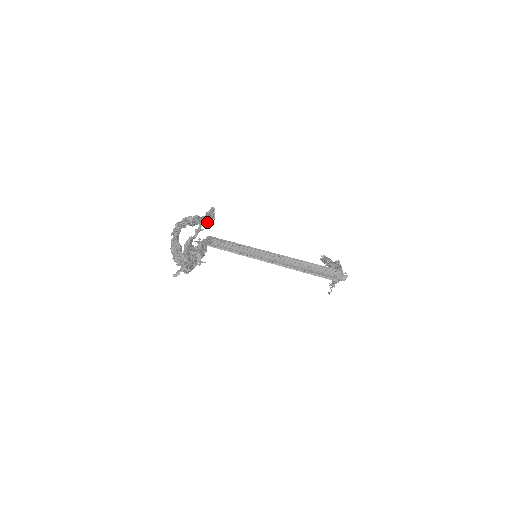
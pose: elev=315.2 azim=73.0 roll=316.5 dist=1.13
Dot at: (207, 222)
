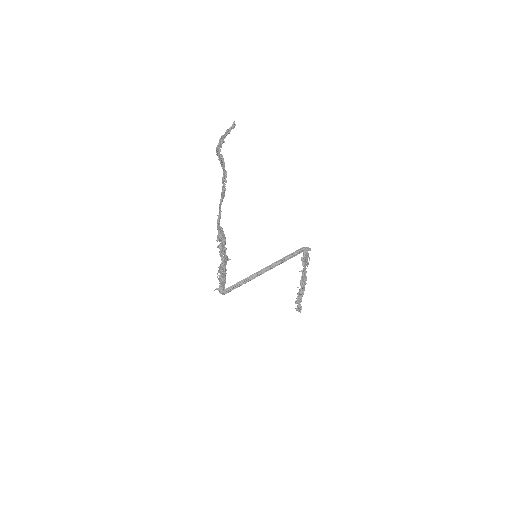
Dot at: (224, 189)
